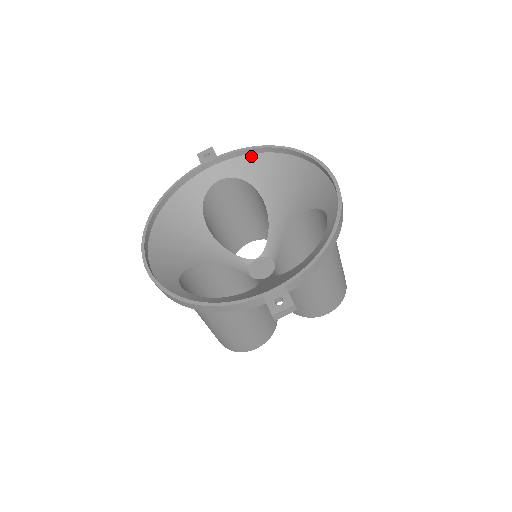
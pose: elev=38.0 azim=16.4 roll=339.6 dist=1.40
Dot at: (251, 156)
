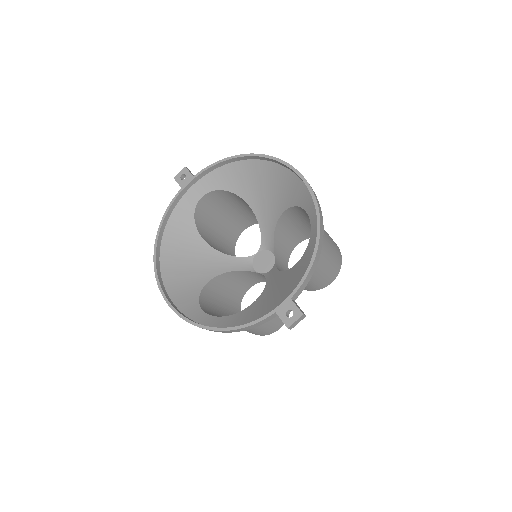
Dot at: (224, 167)
